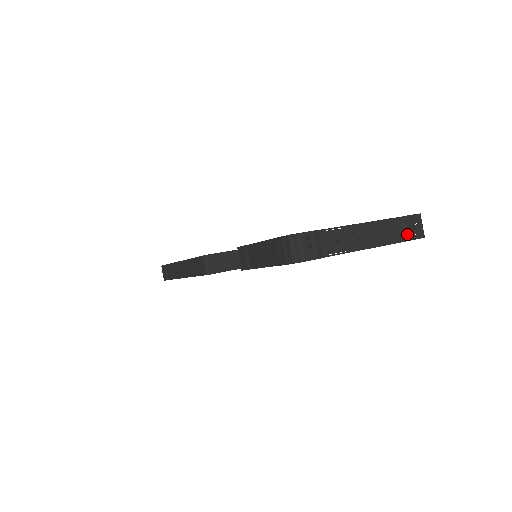
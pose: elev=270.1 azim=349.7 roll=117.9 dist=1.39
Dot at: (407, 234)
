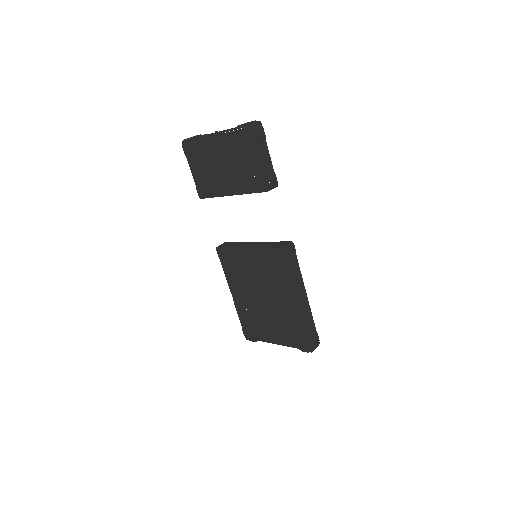
Dot at: occluded
